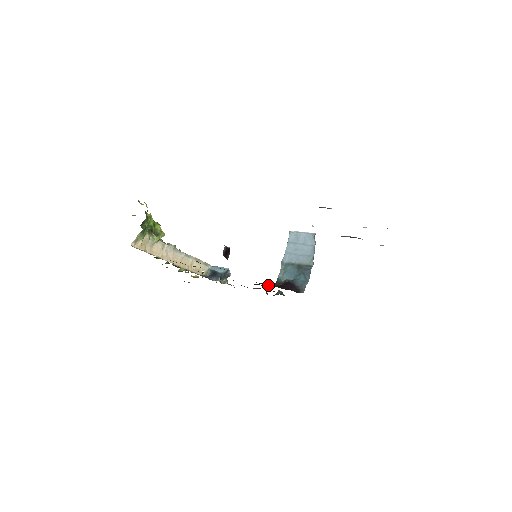
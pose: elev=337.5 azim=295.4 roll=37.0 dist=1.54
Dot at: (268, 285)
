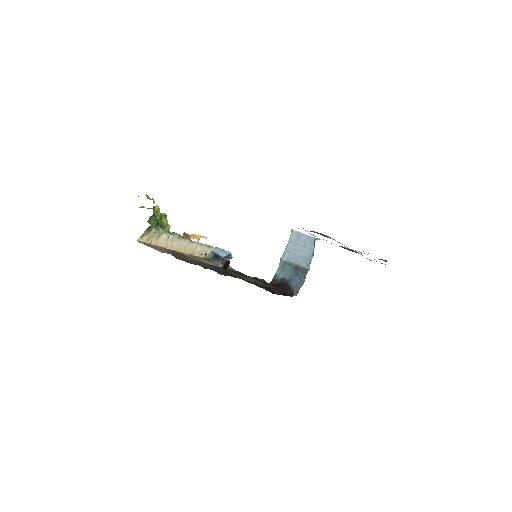
Dot at: occluded
